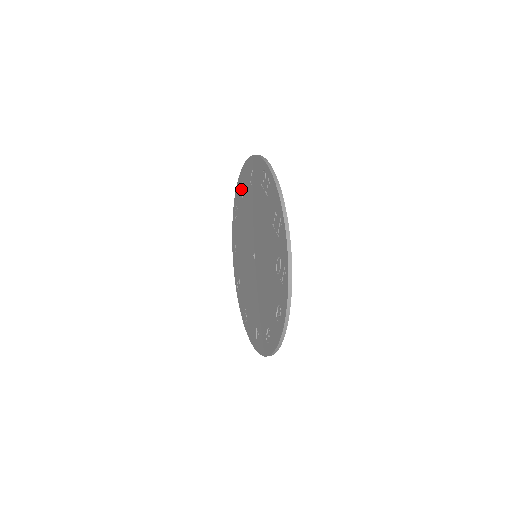
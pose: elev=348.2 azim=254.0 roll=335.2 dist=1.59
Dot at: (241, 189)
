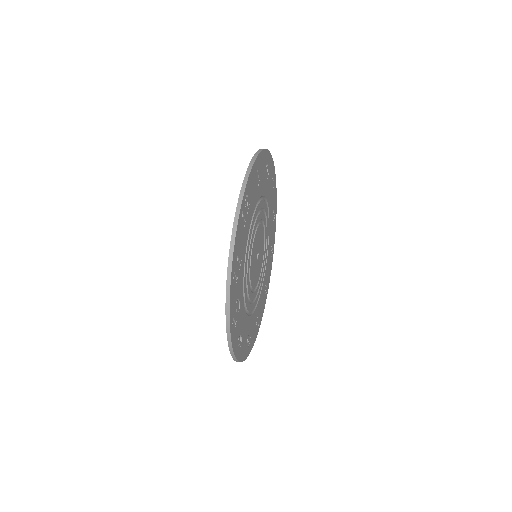
Dot at: occluded
